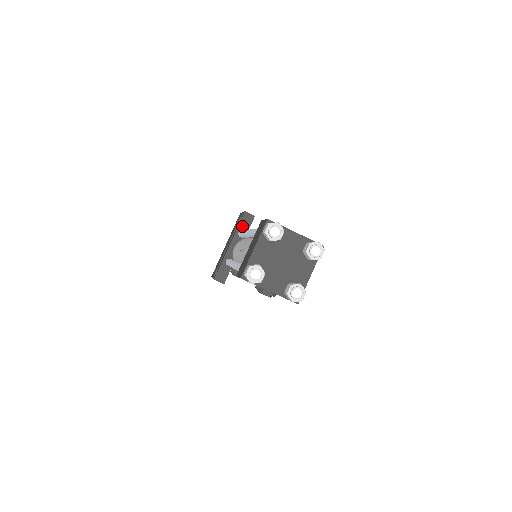
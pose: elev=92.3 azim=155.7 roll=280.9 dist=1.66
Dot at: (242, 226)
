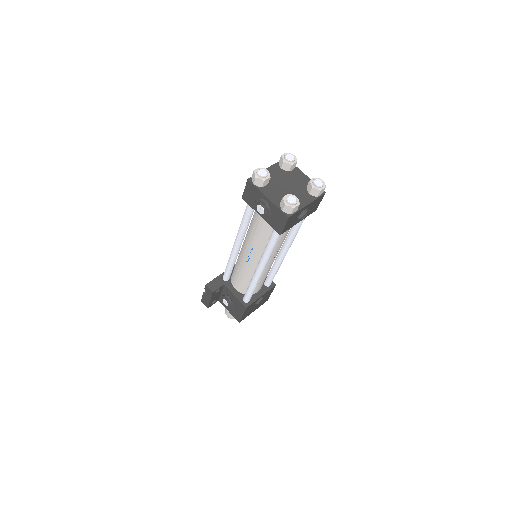
Dot at: occluded
